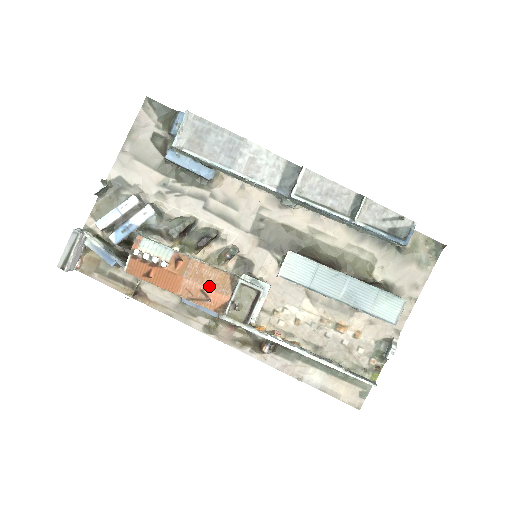
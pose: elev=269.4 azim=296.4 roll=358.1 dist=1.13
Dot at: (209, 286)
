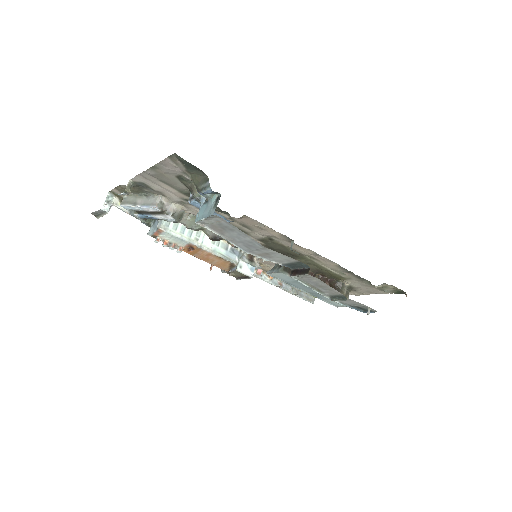
Dot at: (212, 264)
